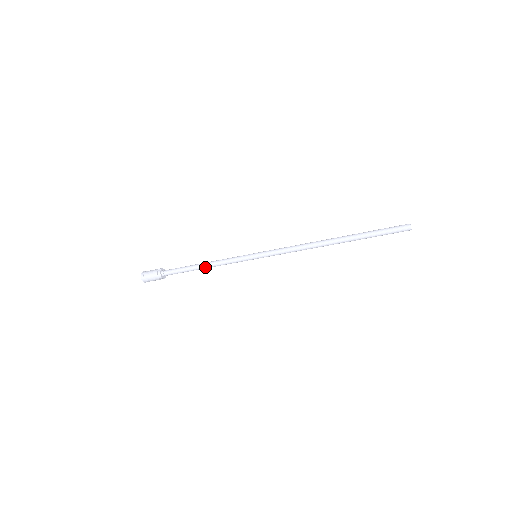
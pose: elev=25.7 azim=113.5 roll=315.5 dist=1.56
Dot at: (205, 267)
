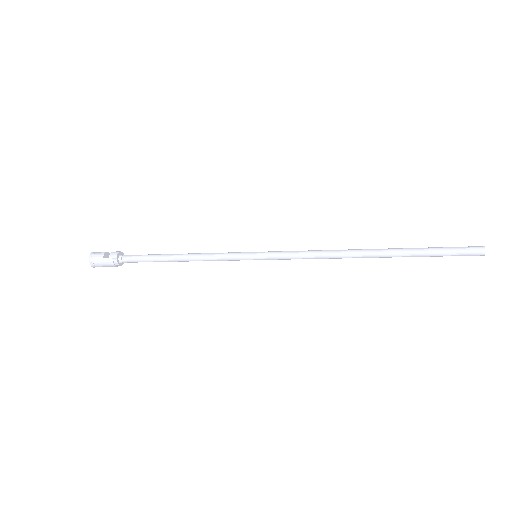
Dot at: (183, 261)
